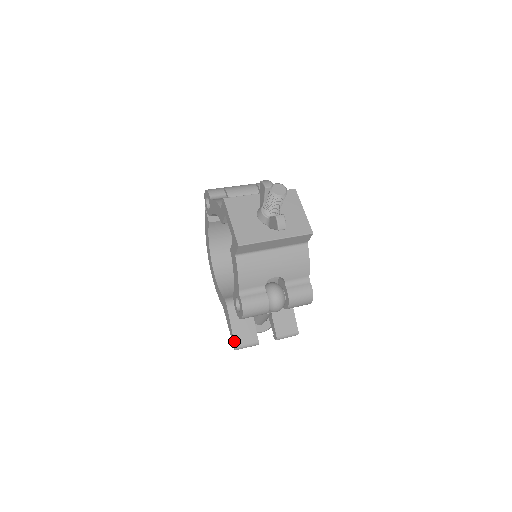
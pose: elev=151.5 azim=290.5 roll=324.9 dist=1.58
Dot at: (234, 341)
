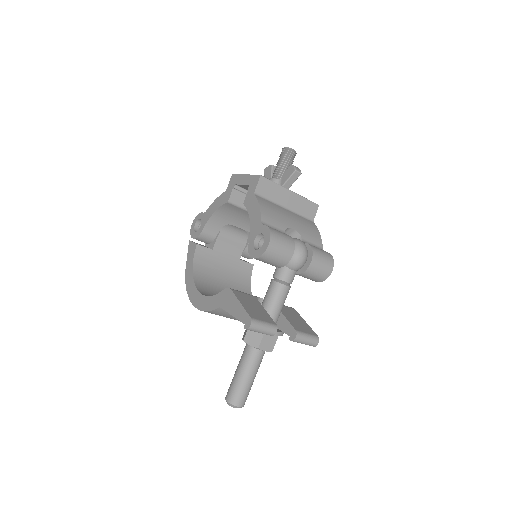
Dot at: (248, 314)
